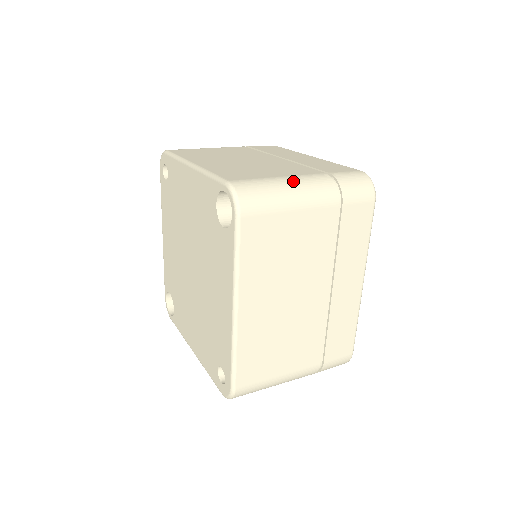
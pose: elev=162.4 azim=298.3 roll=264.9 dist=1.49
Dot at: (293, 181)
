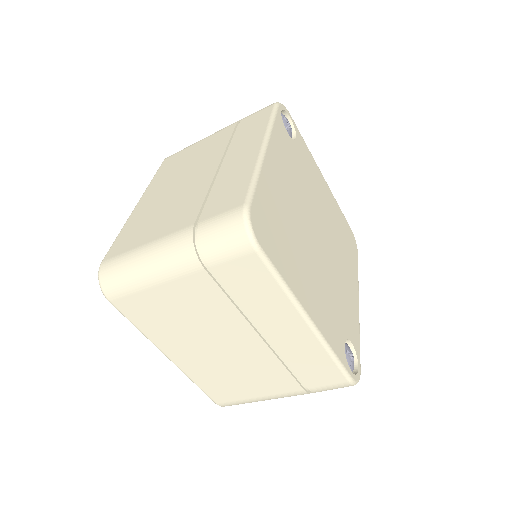
Dot at: occluded
